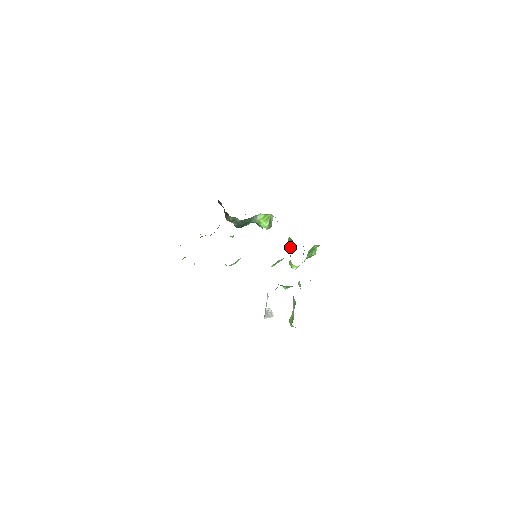
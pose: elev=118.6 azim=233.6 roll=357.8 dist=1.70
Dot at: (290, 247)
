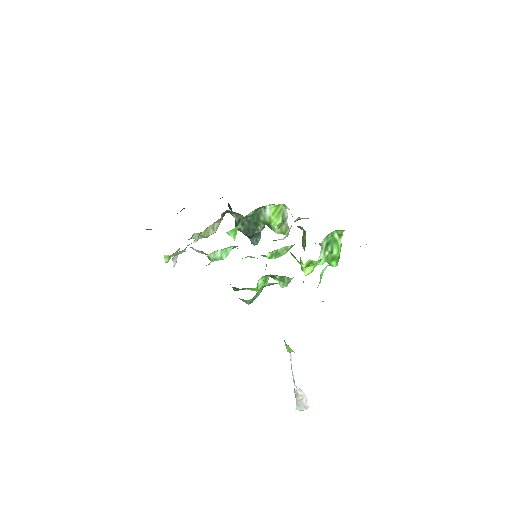
Dot at: (304, 244)
